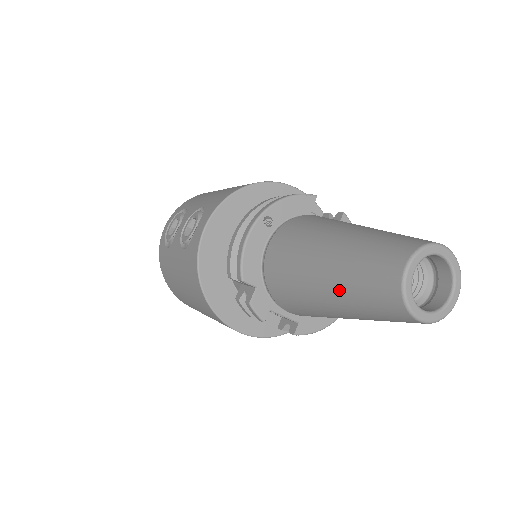
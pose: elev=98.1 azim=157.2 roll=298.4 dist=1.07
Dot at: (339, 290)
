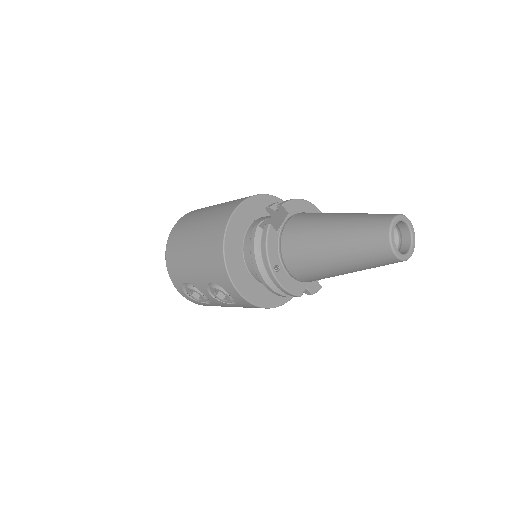
Dot at: occluded
